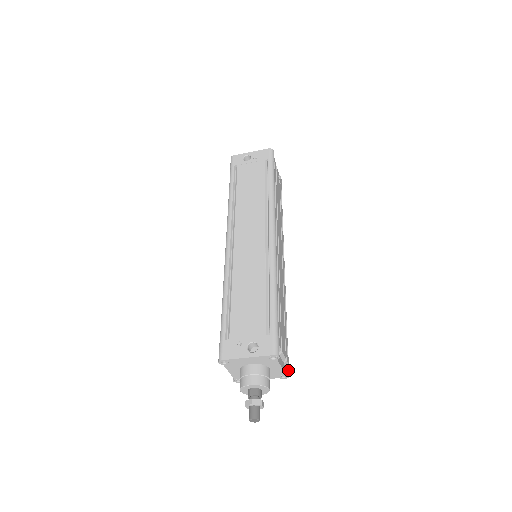
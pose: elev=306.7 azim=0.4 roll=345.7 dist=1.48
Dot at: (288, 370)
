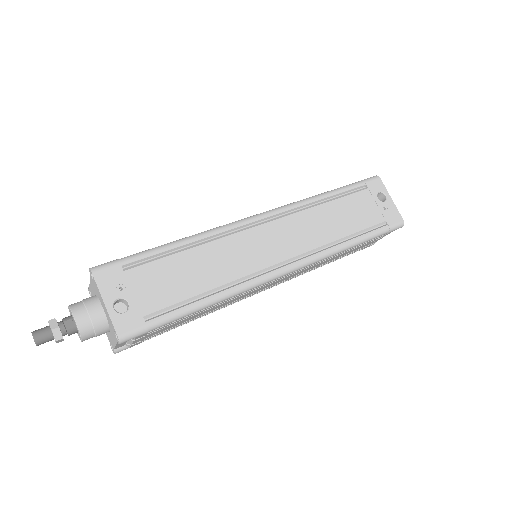
Dot at: (122, 350)
